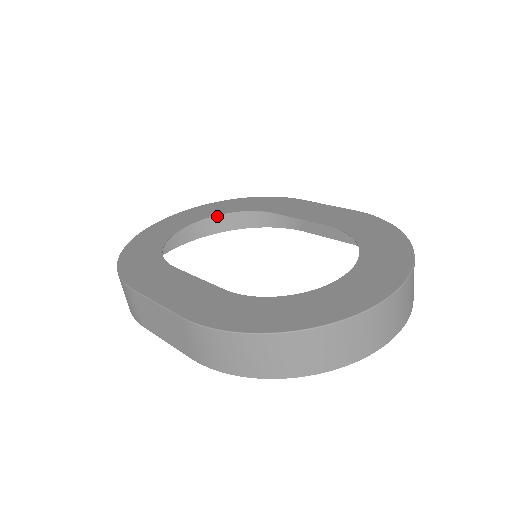
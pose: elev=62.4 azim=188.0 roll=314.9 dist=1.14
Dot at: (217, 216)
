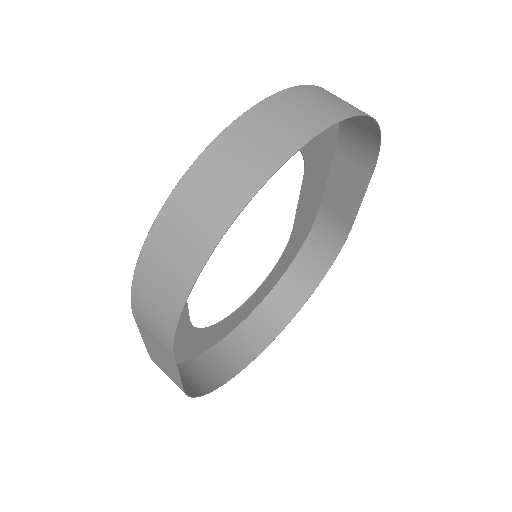
Dot at: (289, 291)
